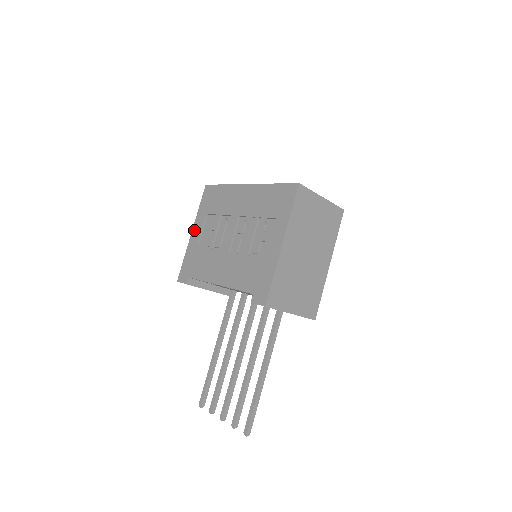
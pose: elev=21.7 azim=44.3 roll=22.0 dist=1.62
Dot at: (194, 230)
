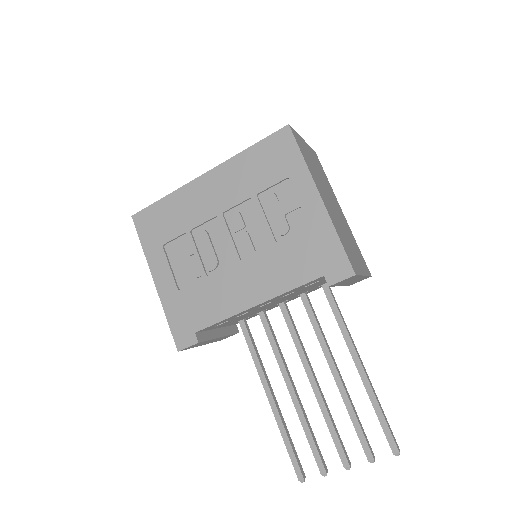
Dot at: (156, 276)
